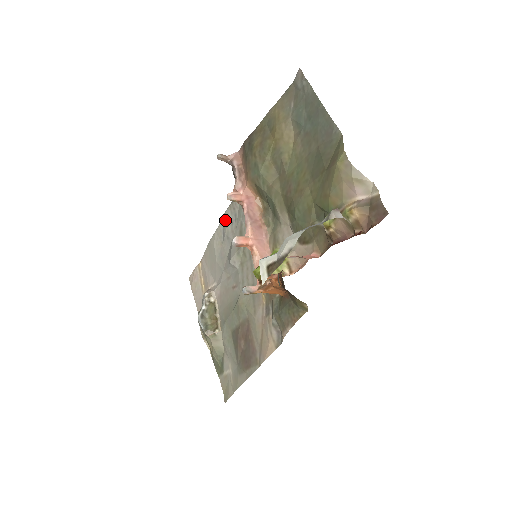
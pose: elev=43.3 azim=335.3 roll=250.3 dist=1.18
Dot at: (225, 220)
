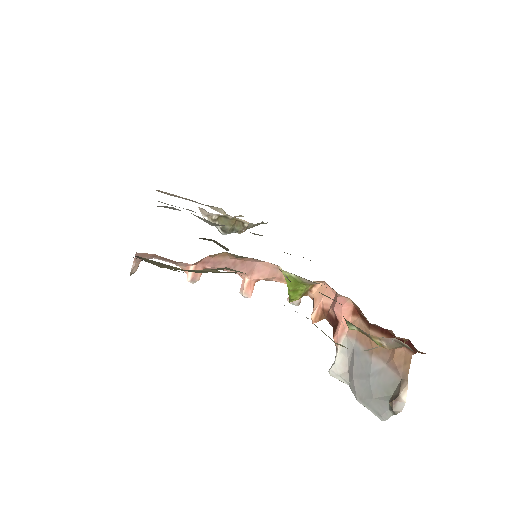
Dot at: occluded
